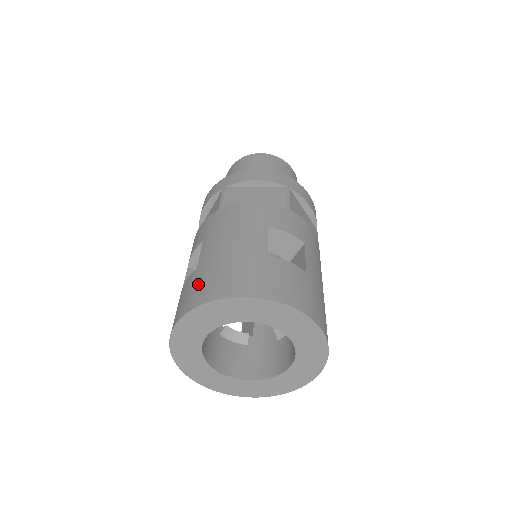
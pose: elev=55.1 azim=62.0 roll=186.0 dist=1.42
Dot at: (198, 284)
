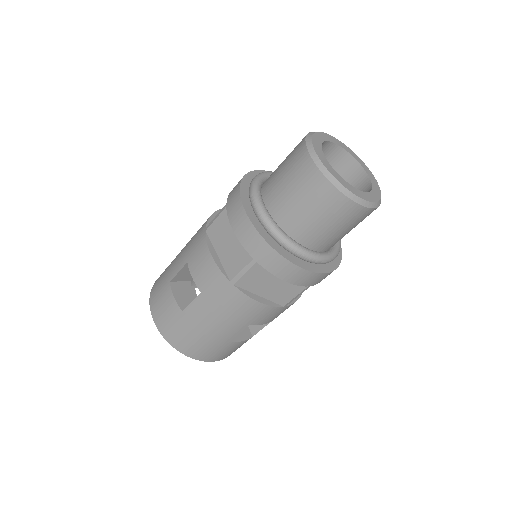
Dot at: (176, 328)
